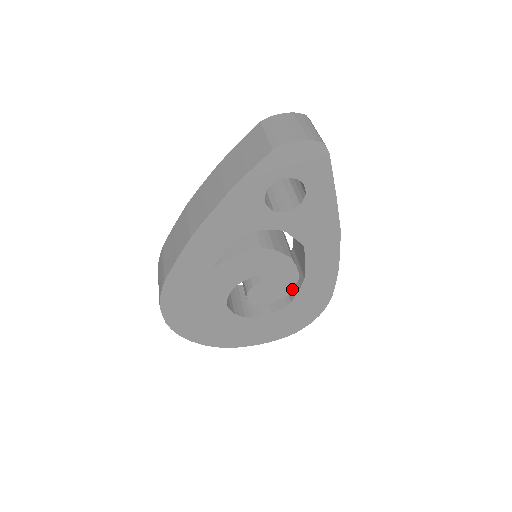
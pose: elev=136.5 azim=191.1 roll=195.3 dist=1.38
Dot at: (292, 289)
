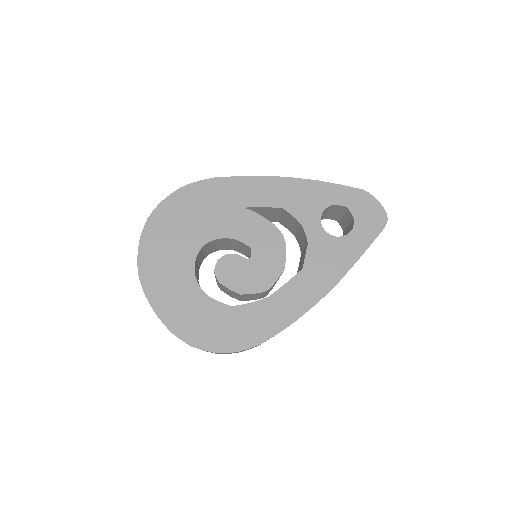
Dot at: occluded
